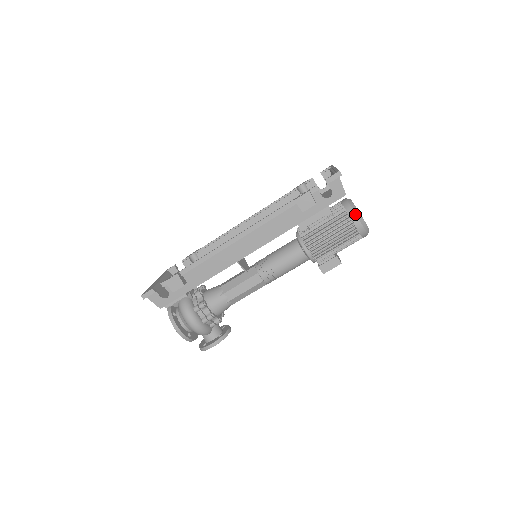
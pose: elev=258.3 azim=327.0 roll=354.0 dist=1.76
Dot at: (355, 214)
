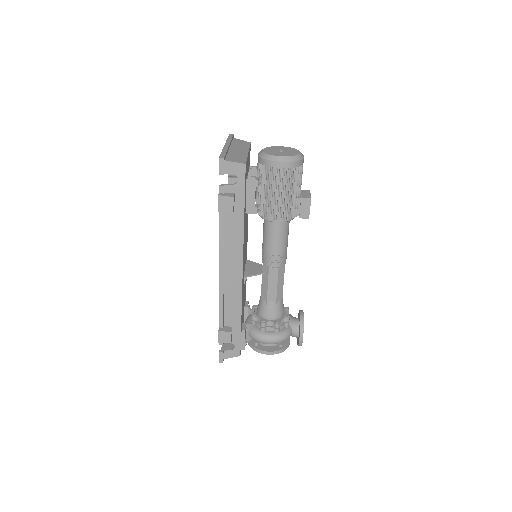
Dot at: (273, 162)
